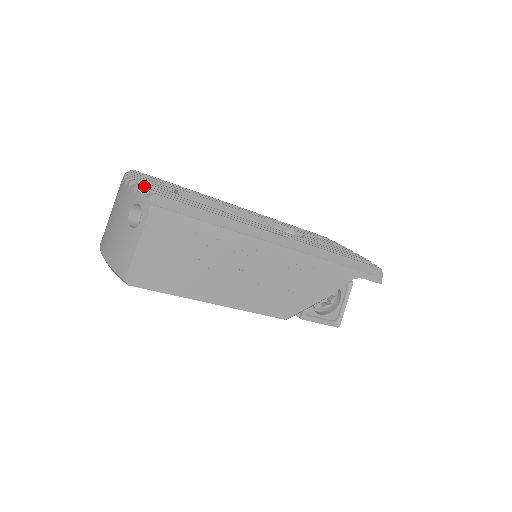
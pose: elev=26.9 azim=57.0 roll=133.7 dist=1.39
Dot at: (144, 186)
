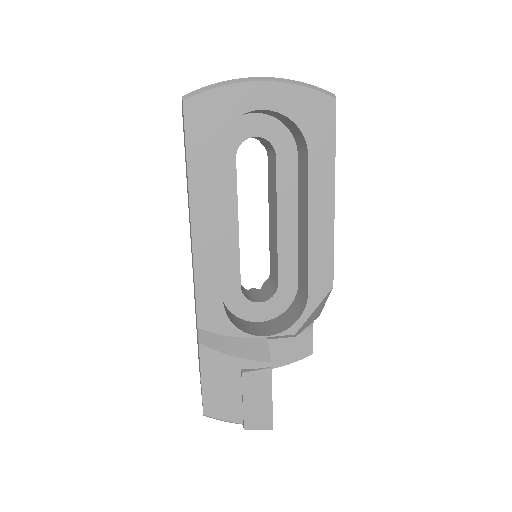
Dot at: occluded
